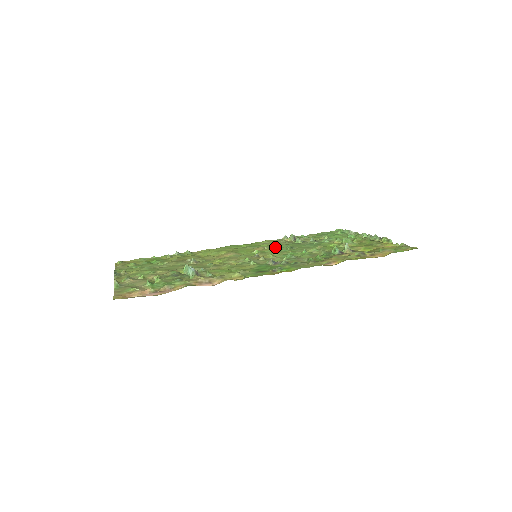
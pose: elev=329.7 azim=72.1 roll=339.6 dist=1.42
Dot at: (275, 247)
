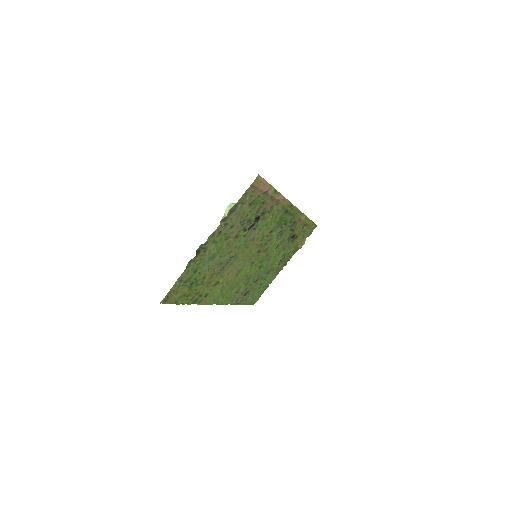
Dot at: (250, 276)
